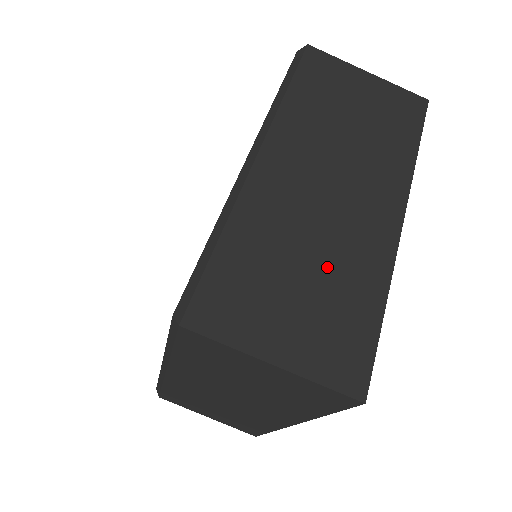
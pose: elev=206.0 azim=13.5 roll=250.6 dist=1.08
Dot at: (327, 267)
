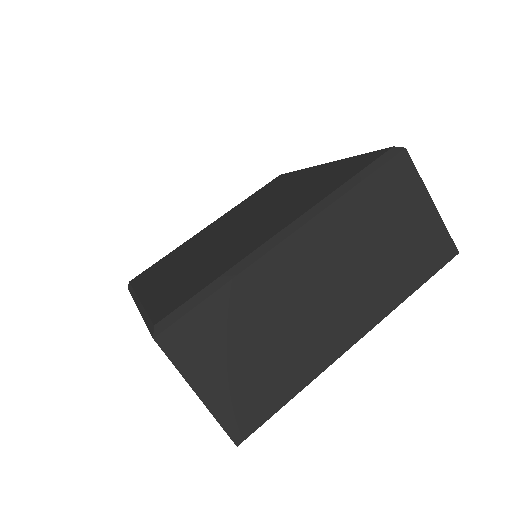
Dot at: (278, 348)
